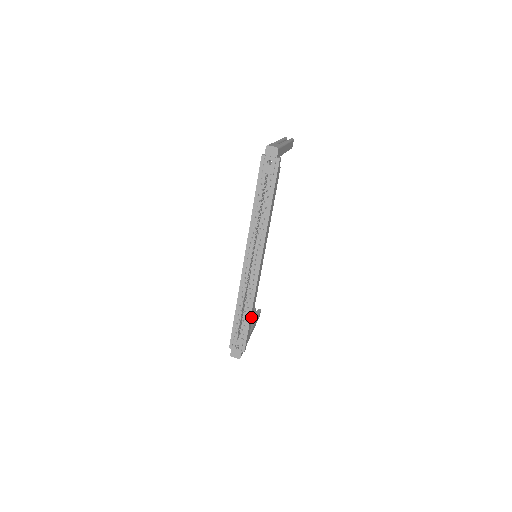
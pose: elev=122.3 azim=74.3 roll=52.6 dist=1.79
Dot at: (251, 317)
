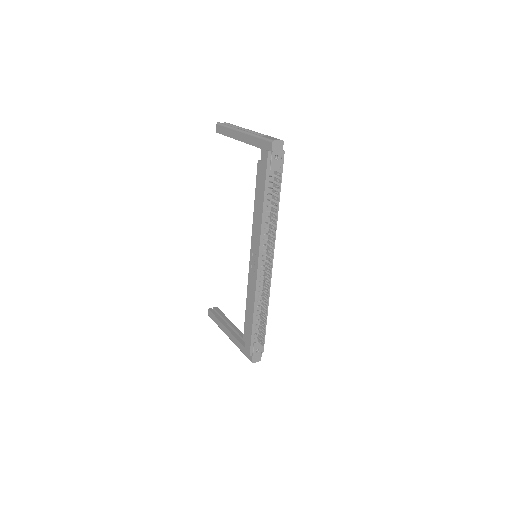
Dot at: occluded
